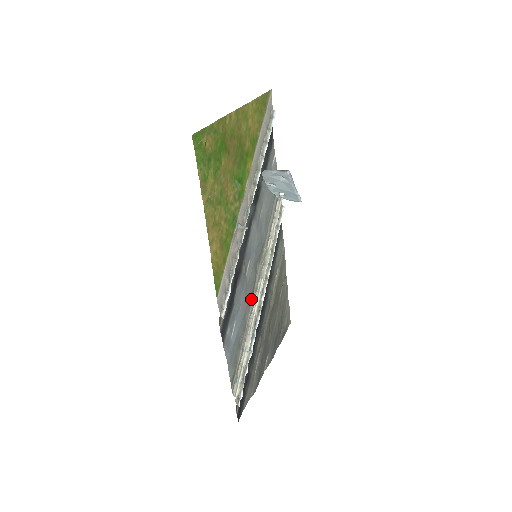
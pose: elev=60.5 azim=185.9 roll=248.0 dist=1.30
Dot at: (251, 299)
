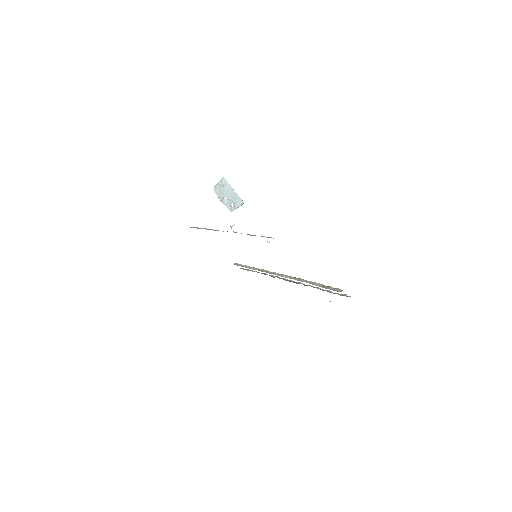
Dot at: occluded
